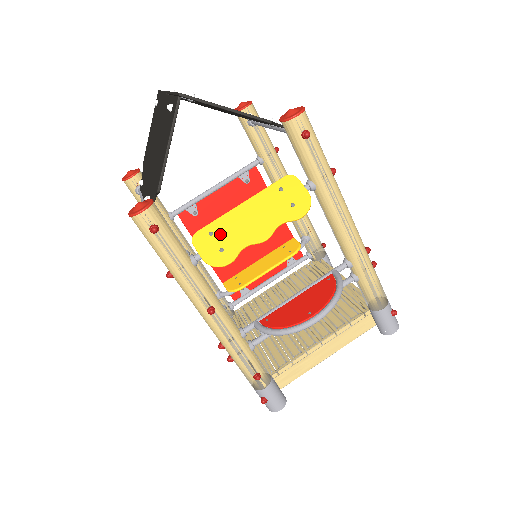
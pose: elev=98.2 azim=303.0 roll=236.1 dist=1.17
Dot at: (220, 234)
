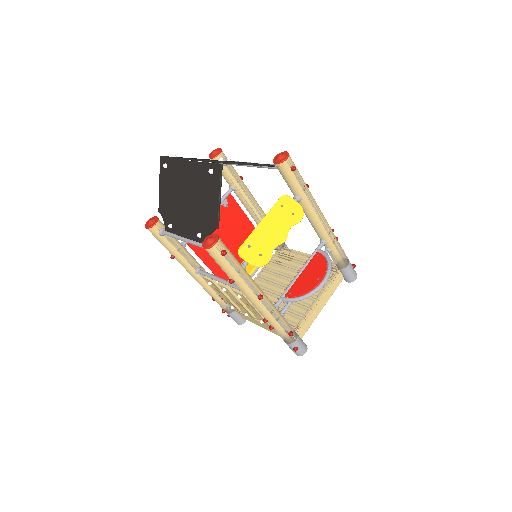
Dot at: (255, 245)
